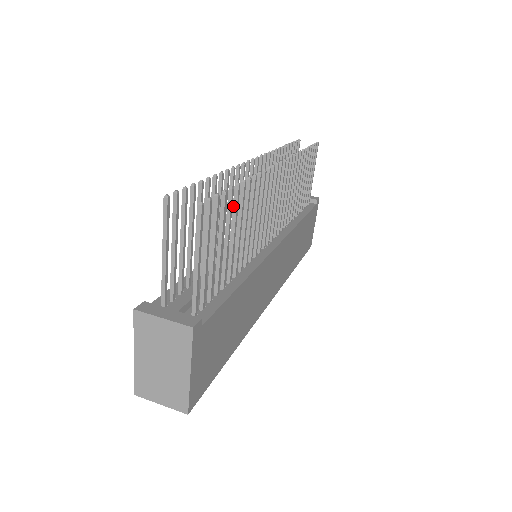
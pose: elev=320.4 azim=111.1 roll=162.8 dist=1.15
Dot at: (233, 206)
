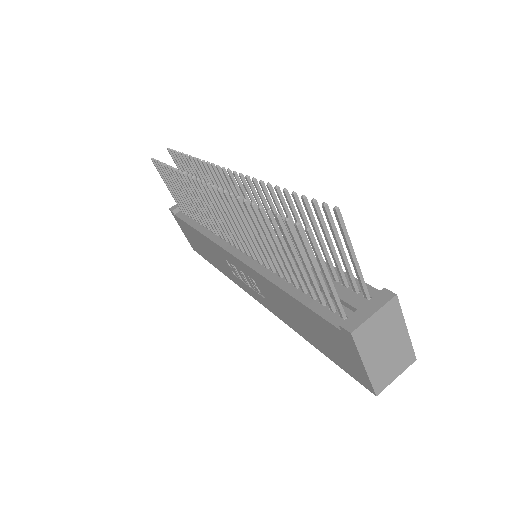
Dot at: (292, 210)
